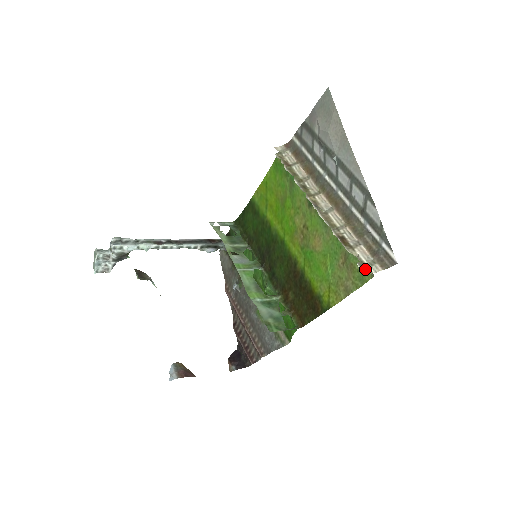
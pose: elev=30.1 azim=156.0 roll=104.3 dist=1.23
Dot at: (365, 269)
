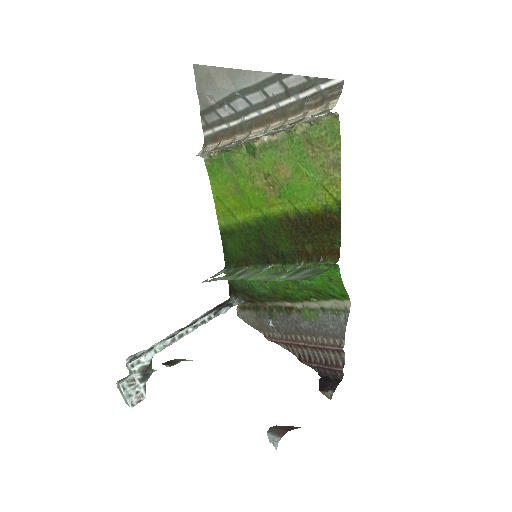
Dot at: (324, 112)
